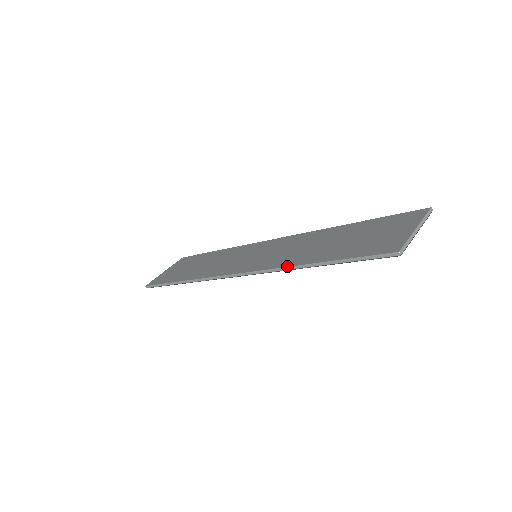
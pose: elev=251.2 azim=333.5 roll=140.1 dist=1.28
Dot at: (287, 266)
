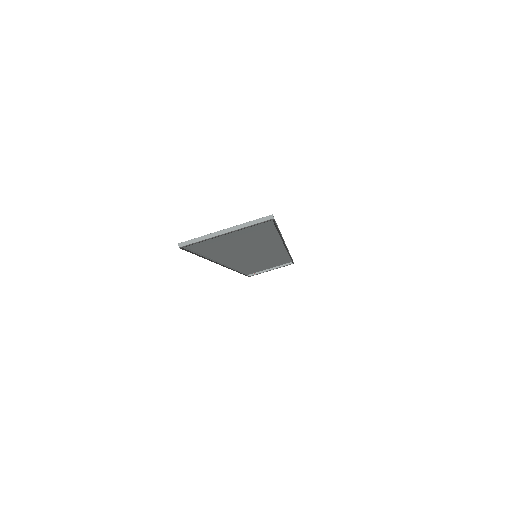
Dot at: (212, 258)
